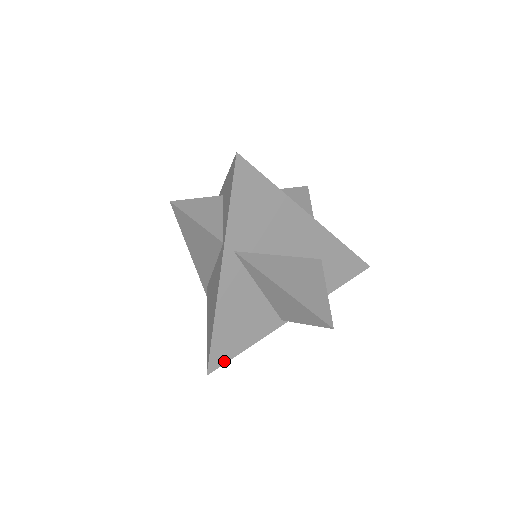
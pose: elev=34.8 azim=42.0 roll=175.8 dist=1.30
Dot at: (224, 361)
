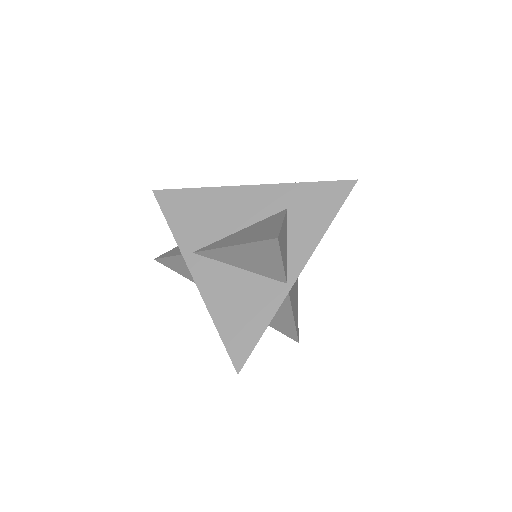
Dot at: (248, 352)
